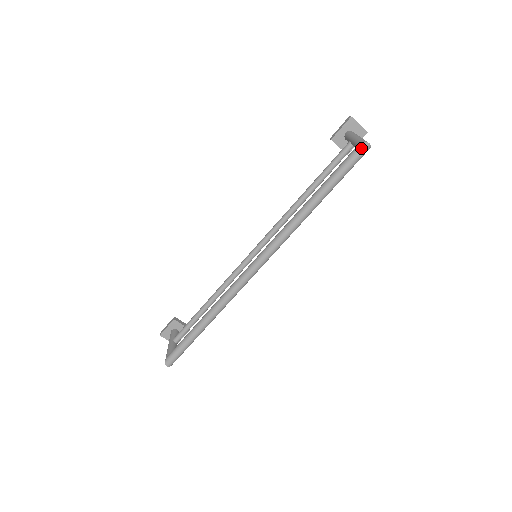
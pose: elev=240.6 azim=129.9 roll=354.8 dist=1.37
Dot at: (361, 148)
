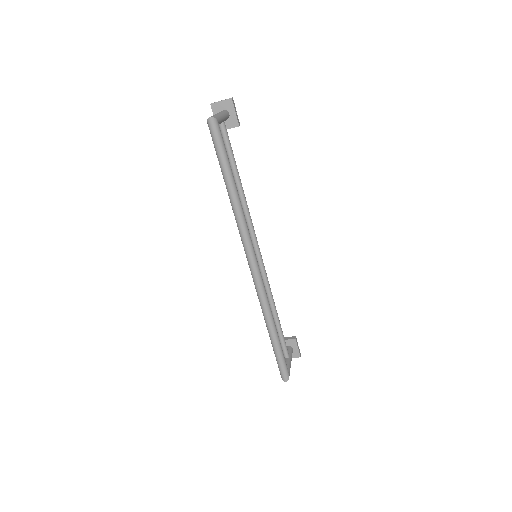
Dot at: (209, 126)
